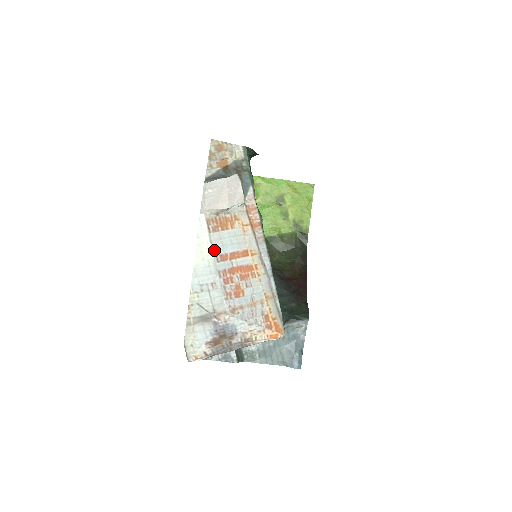
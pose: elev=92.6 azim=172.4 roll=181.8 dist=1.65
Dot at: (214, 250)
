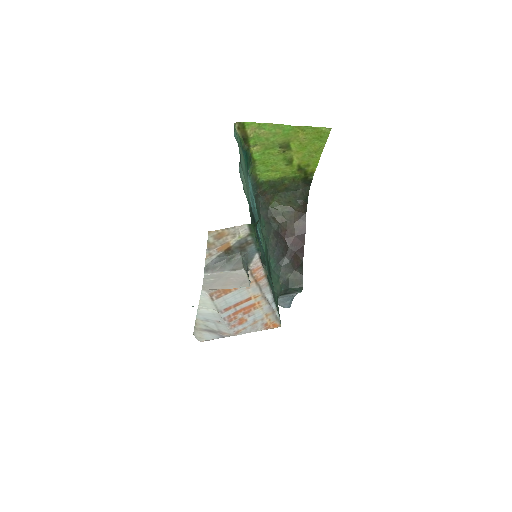
Dot at: (218, 309)
